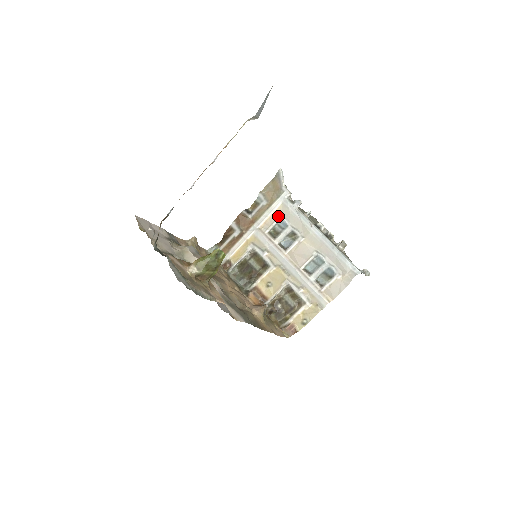
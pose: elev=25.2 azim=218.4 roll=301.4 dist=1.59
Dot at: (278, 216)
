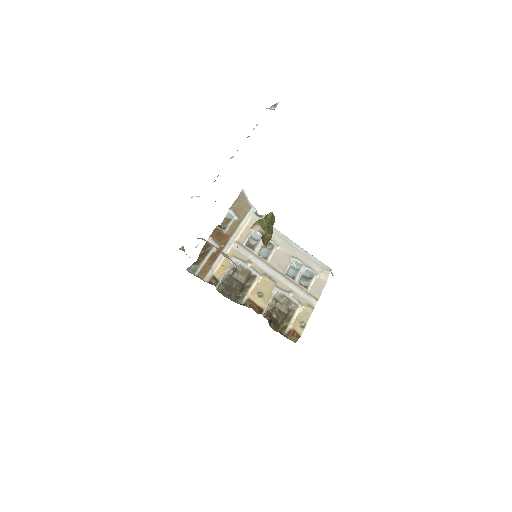
Dot at: (251, 229)
